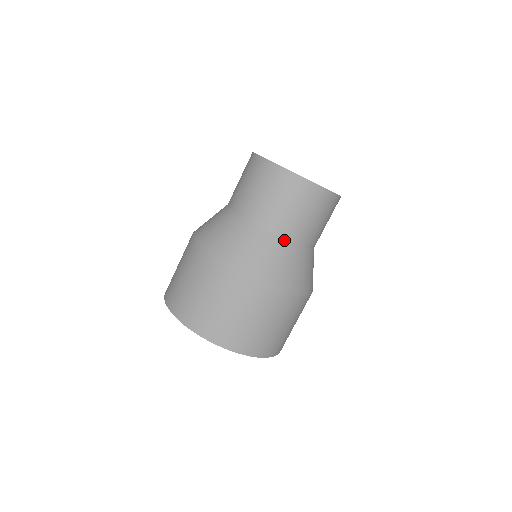
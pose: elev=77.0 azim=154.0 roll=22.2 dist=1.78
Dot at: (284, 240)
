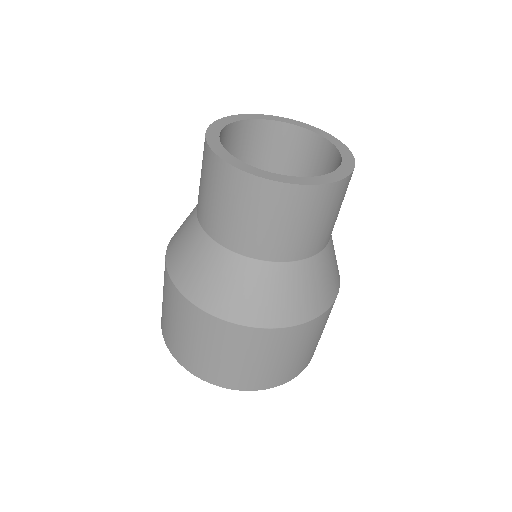
Dot at: (315, 256)
